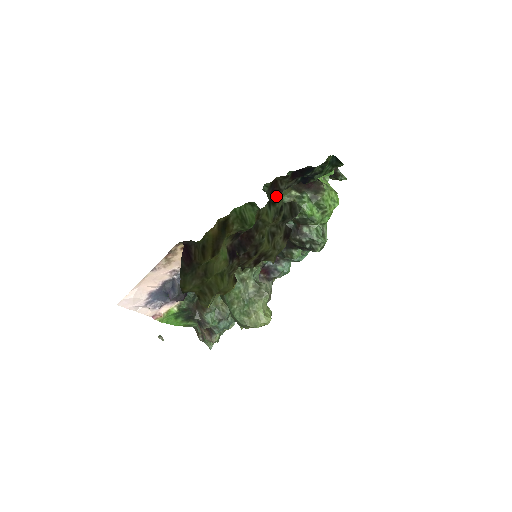
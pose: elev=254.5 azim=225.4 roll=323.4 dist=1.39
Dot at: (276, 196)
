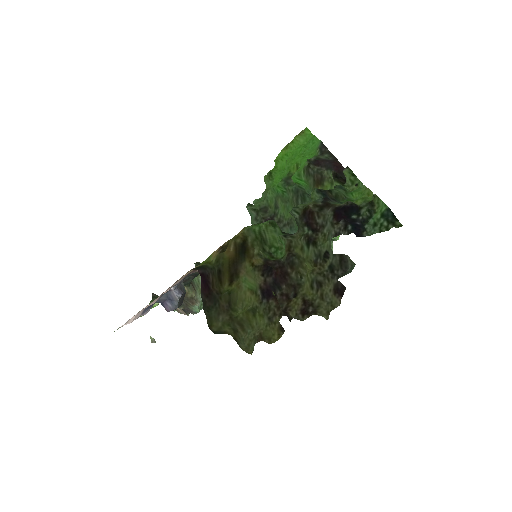
Dot at: (315, 233)
